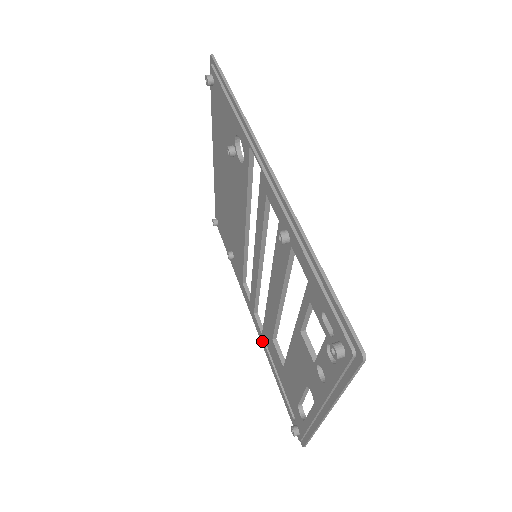
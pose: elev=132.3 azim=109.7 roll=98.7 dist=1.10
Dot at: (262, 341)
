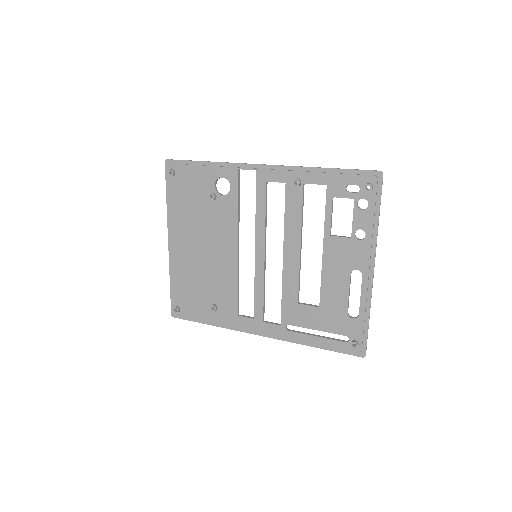
Dot at: (283, 333)
